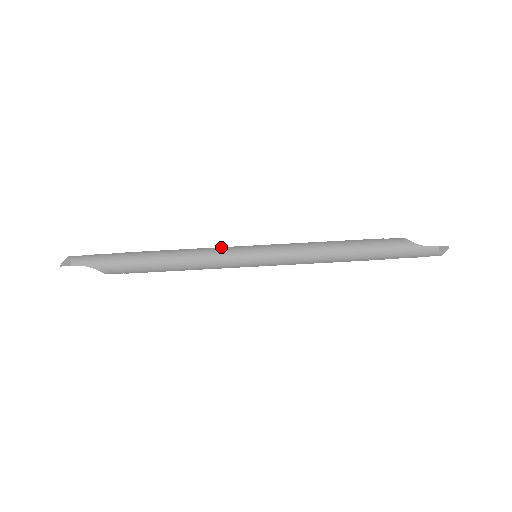
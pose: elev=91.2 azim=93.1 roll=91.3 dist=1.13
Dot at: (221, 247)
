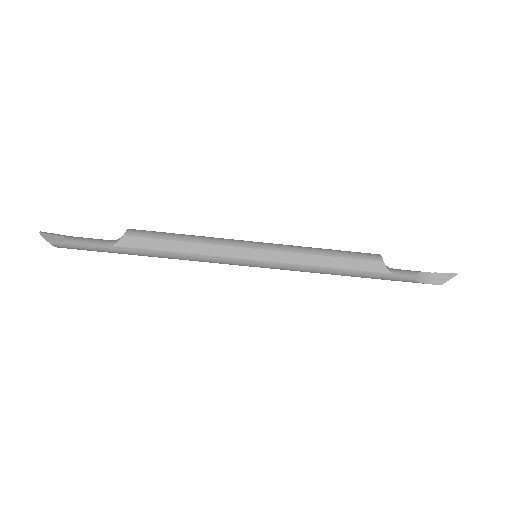
Dot at: (219, 257)
